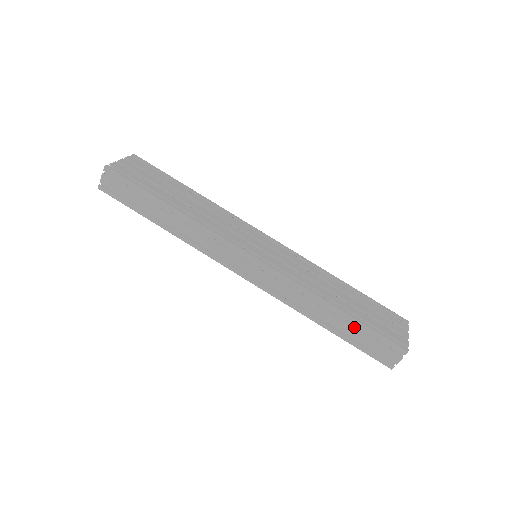
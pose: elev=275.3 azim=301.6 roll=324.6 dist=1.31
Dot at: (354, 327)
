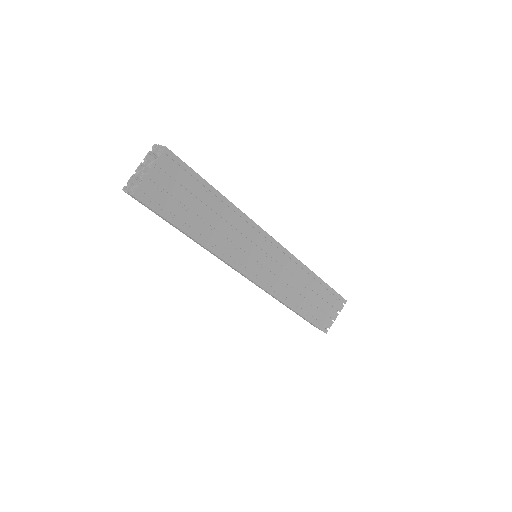
Dot at: (301, 316)
